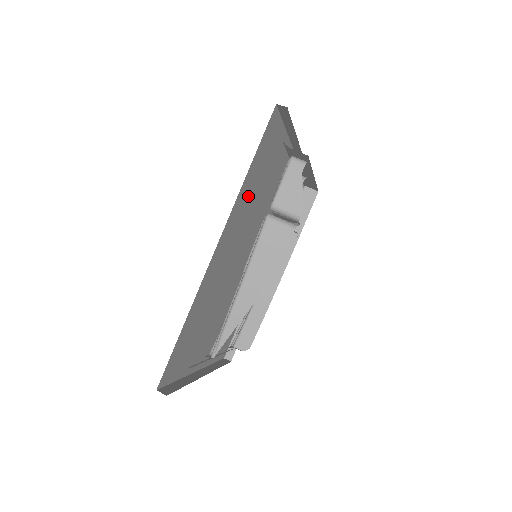
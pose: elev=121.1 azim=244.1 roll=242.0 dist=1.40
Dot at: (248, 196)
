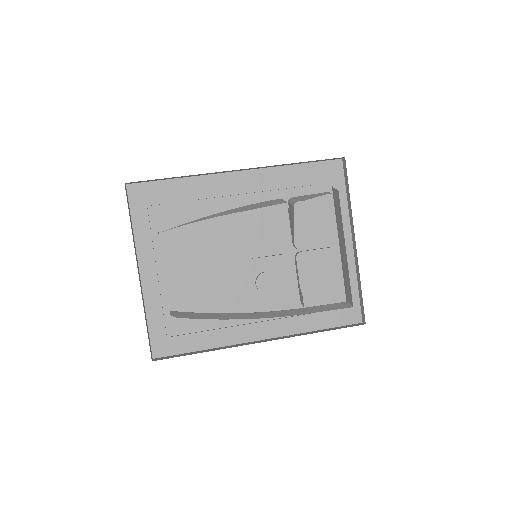
Dot at: (284, 190)
